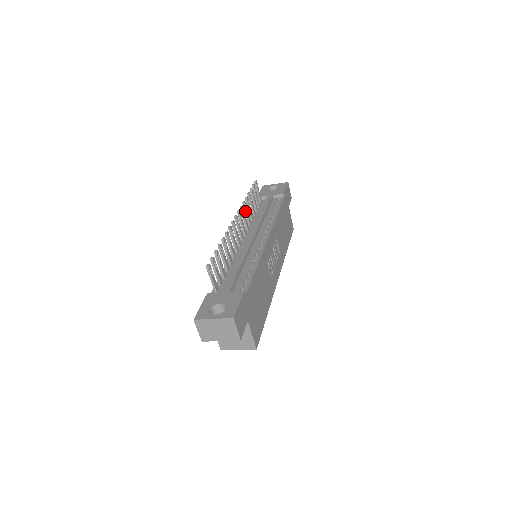
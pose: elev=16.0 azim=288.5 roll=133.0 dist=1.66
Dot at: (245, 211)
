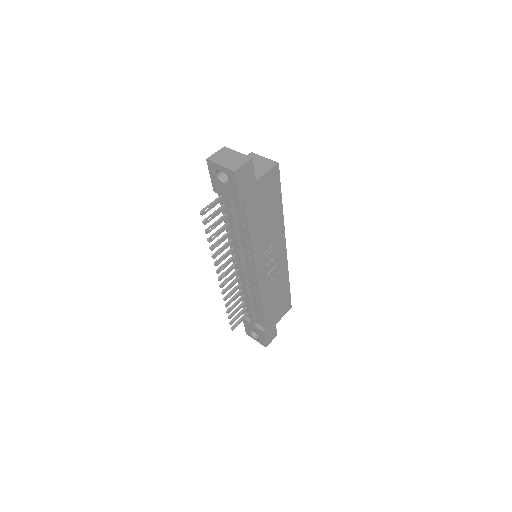
Dot at: (220, 253)
